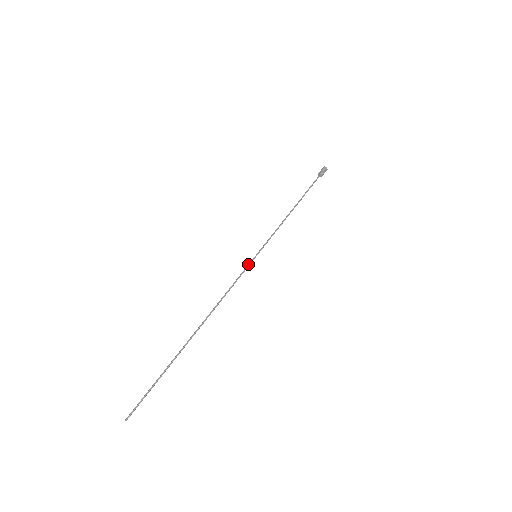
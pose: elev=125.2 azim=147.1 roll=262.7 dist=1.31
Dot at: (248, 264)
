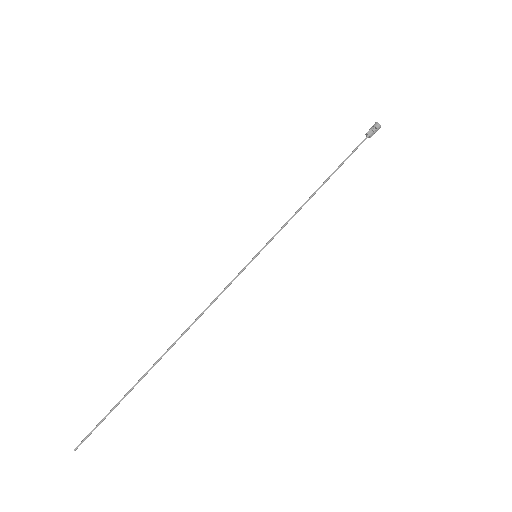
Dot at: (244, 268)
